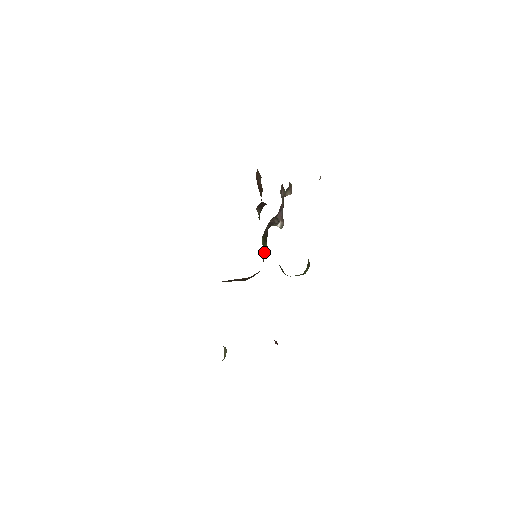
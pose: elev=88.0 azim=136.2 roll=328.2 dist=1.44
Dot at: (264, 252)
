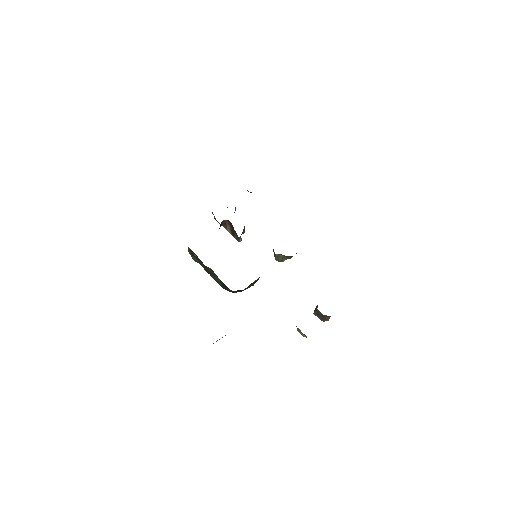
Dot at: occluded
